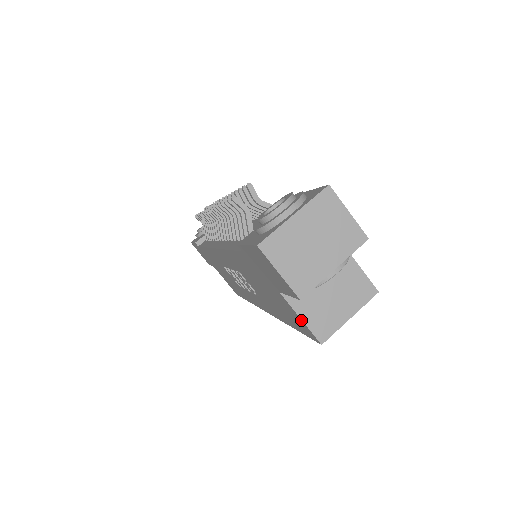
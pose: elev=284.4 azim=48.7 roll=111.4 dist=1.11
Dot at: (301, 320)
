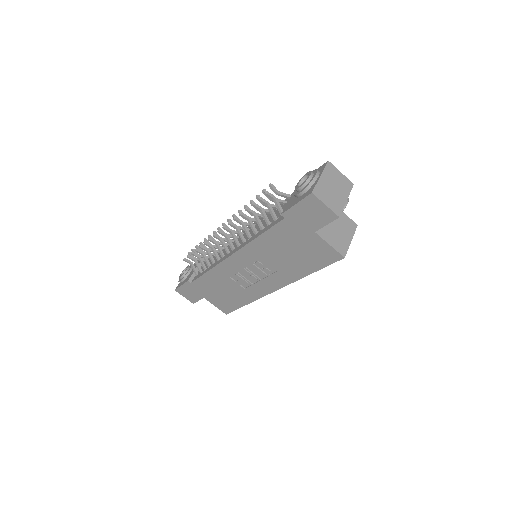
Dot at: (330, 246)
